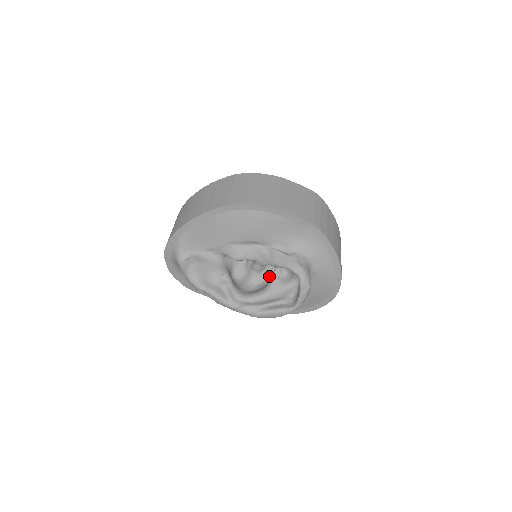
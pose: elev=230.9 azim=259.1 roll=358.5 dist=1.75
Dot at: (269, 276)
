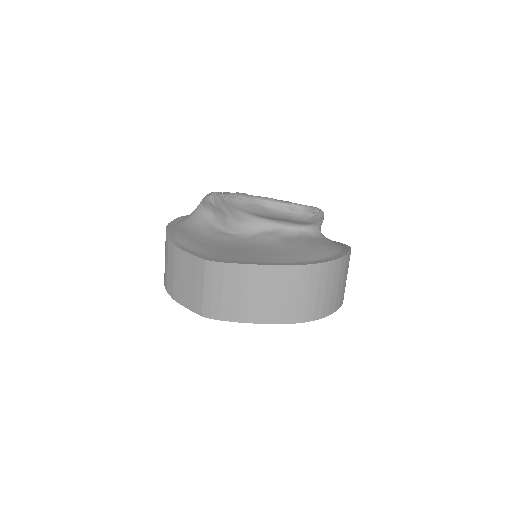
Dot at: occluded
